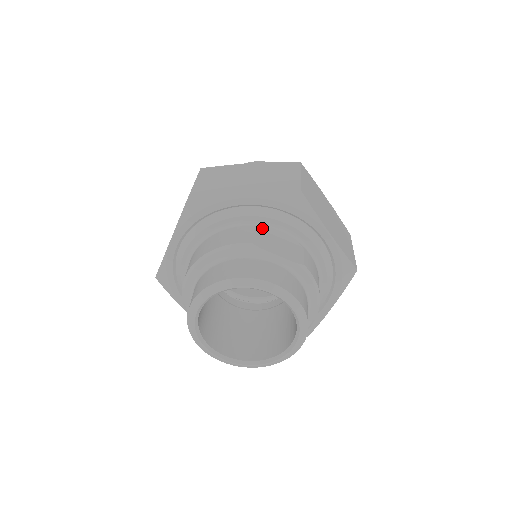
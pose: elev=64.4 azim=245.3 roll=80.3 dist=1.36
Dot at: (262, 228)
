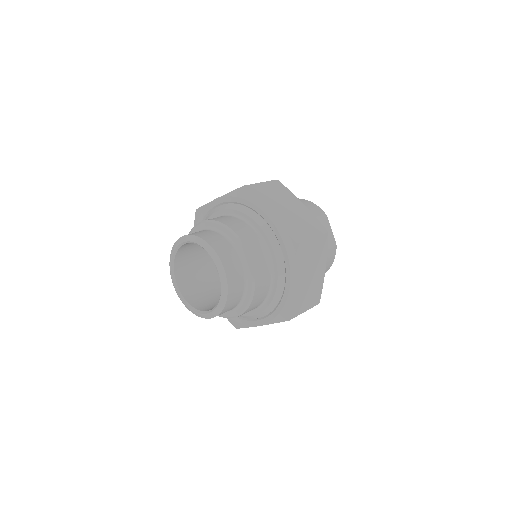
Dot at: (260, 240)
